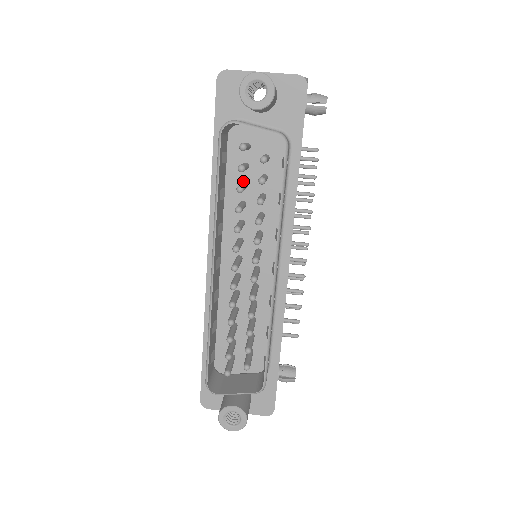
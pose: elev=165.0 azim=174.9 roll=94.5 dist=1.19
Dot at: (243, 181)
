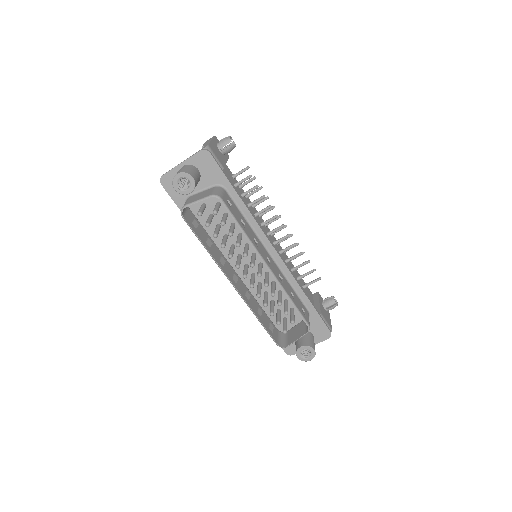
Dot at: (216, 225)
